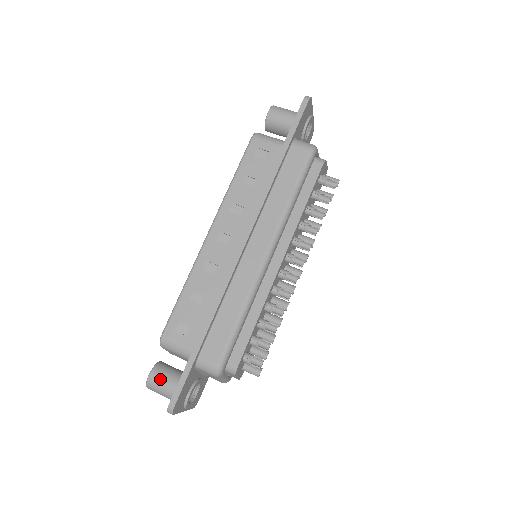
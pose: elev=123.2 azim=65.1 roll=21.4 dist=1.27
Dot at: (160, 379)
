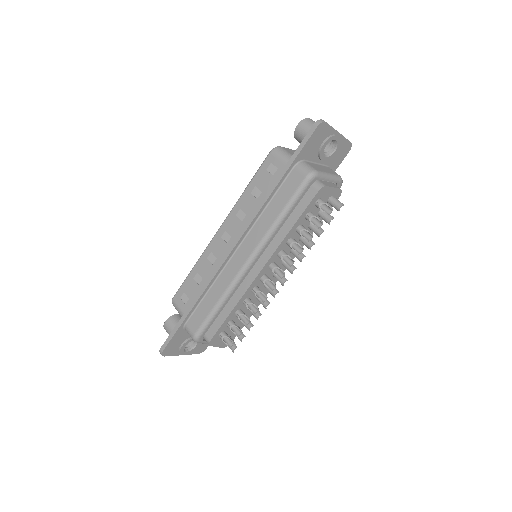
Dot at: (170, 327)
